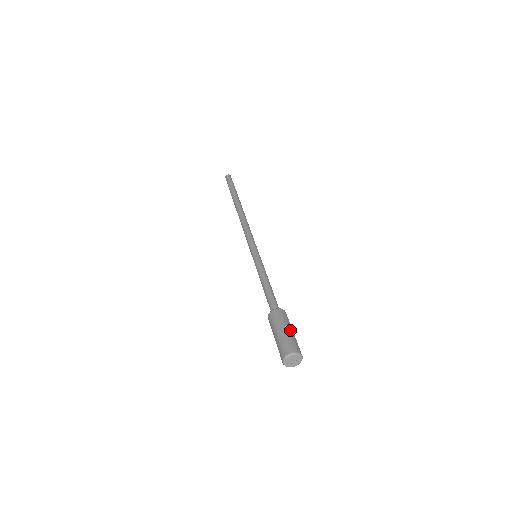
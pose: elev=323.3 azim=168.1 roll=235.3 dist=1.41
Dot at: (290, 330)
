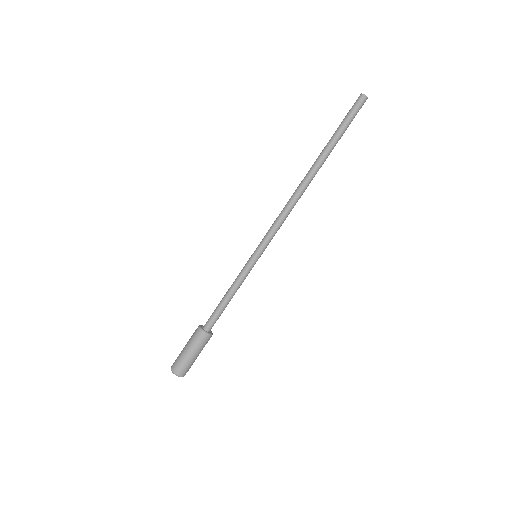
Dot at: occluded
